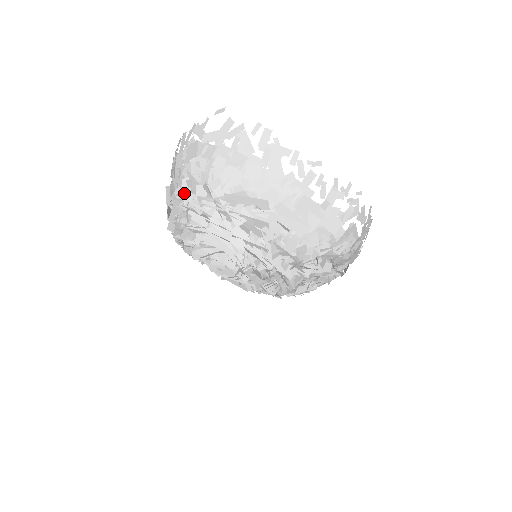
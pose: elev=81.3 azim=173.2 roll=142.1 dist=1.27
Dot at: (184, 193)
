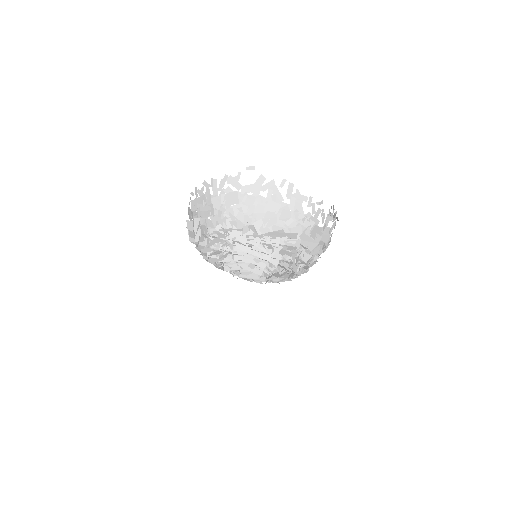
Dot at: (229, 230)
